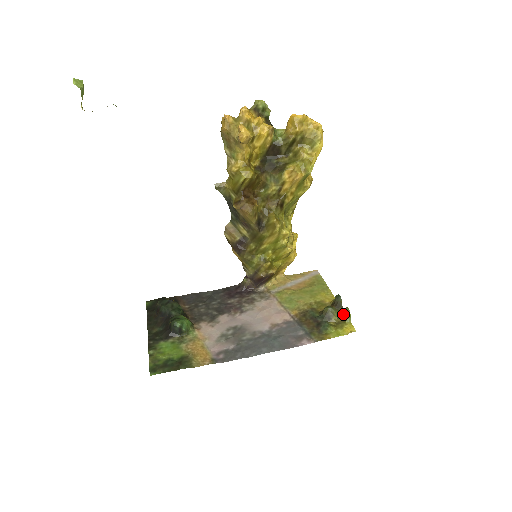
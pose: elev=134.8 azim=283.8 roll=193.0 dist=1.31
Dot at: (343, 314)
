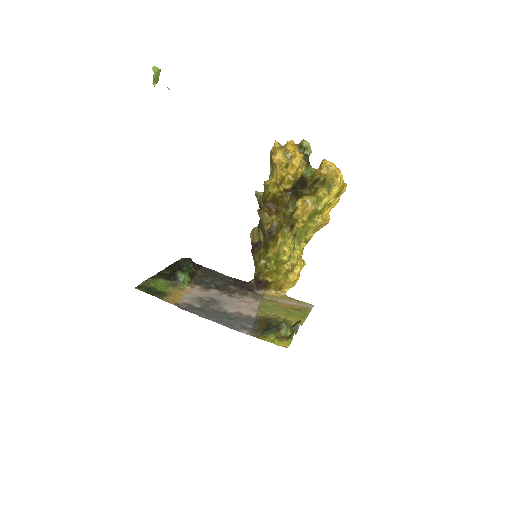
Dot at: (291, 333)
